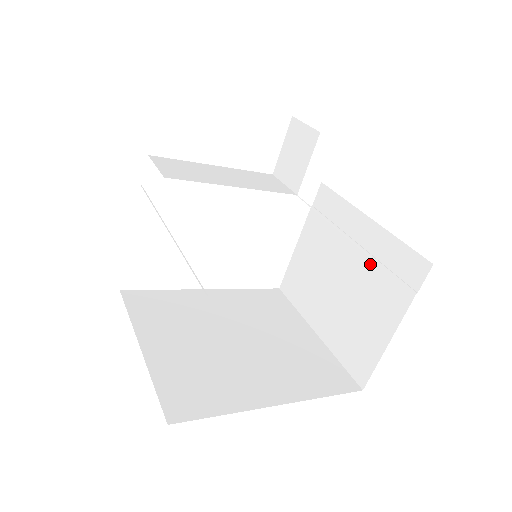
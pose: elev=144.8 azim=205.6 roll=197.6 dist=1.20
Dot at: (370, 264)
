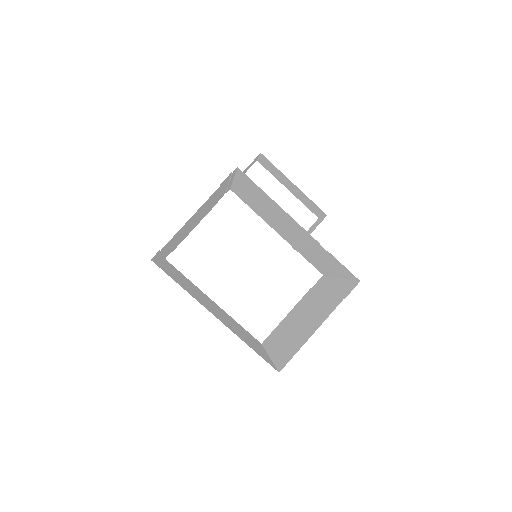
Dot at: (326, 299)
